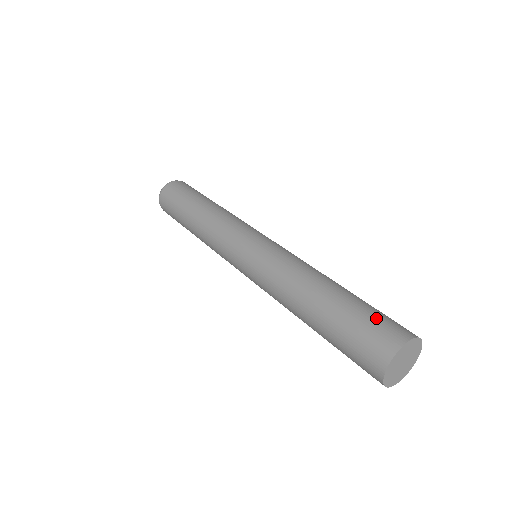
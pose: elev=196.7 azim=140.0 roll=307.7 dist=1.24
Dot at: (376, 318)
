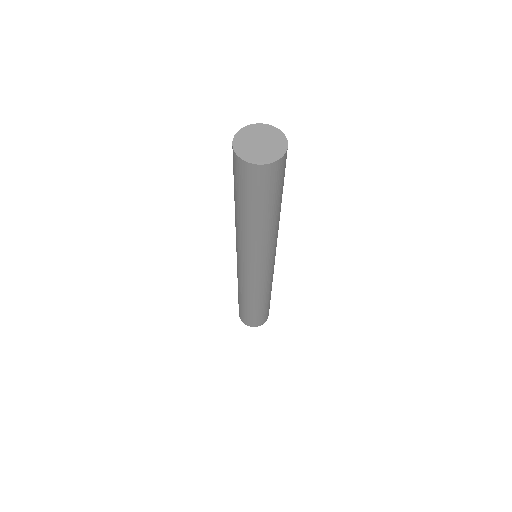
Dot at: occluded
